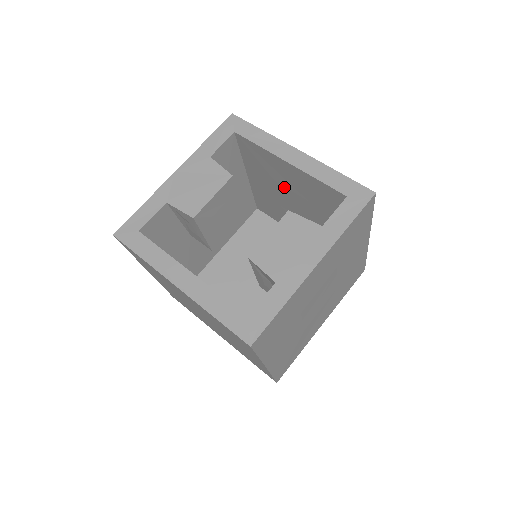
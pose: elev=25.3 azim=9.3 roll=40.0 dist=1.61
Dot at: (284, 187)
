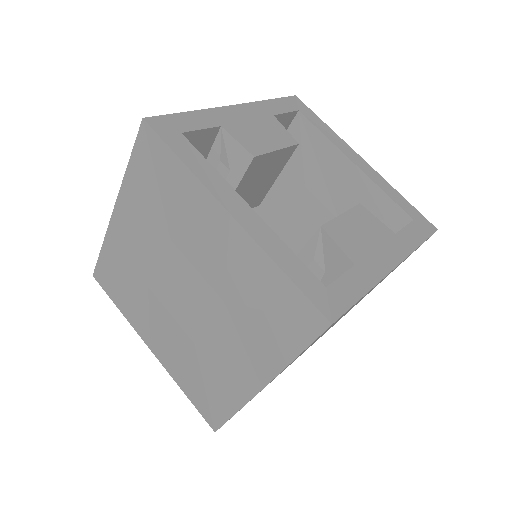
Dot at: (314, 196)
